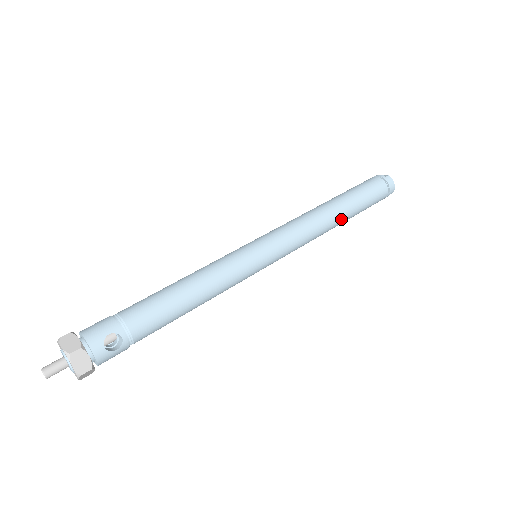
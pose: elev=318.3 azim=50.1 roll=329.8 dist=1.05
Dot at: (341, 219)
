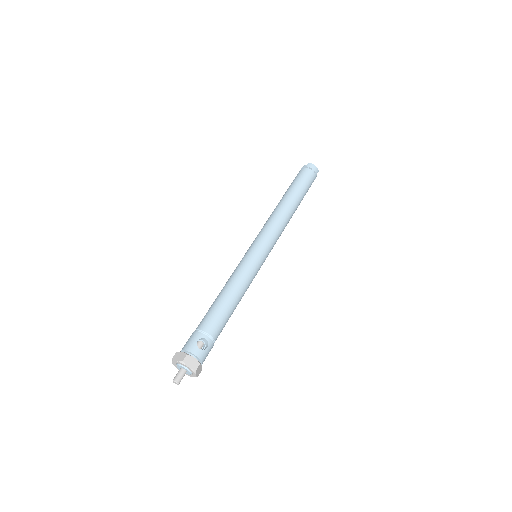
Dot at: (294, 205)
